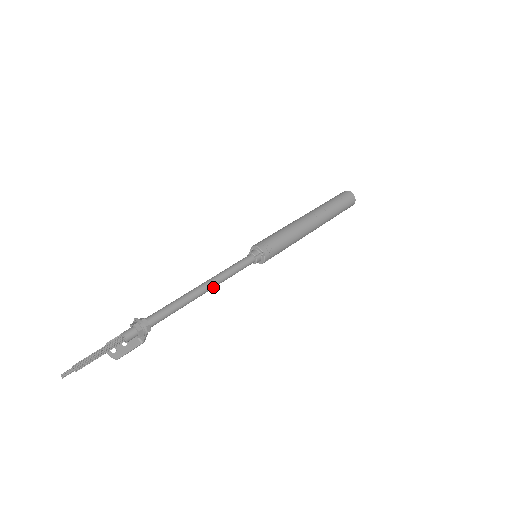
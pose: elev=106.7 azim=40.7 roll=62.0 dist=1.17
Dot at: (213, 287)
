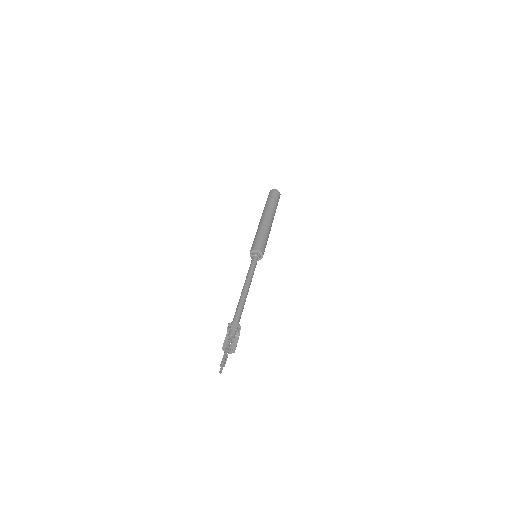
Dot at: occluded
